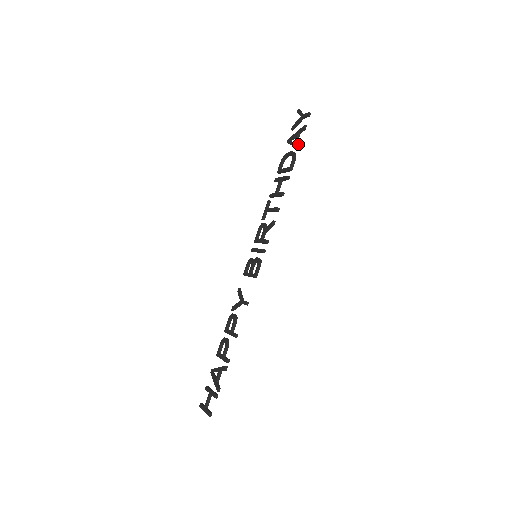
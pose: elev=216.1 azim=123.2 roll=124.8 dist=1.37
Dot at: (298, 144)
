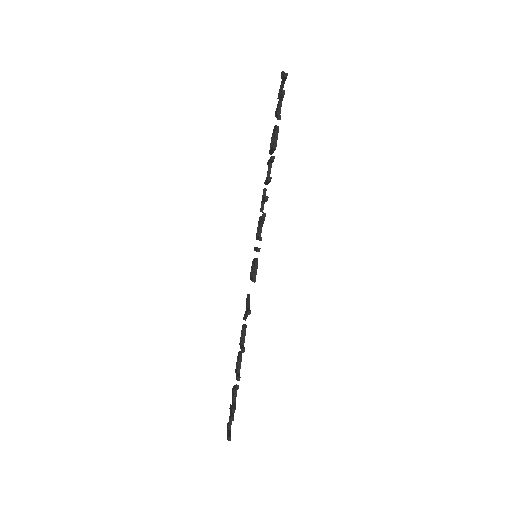
Dot at: (278, 115)
